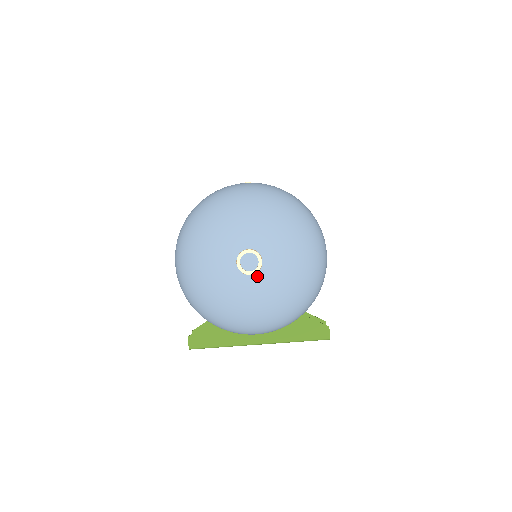
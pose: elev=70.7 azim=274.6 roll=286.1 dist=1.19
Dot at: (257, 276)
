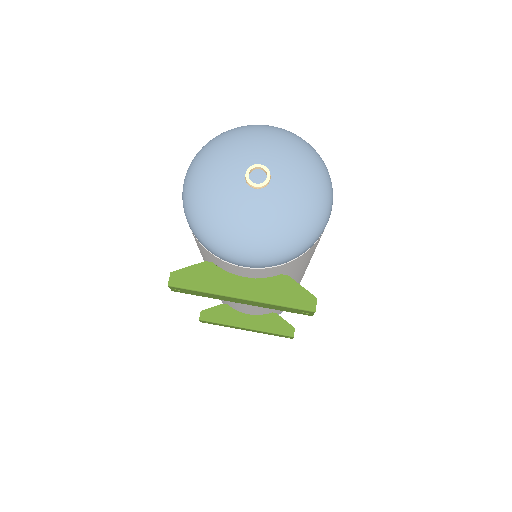
Dot at: (262, 192)
